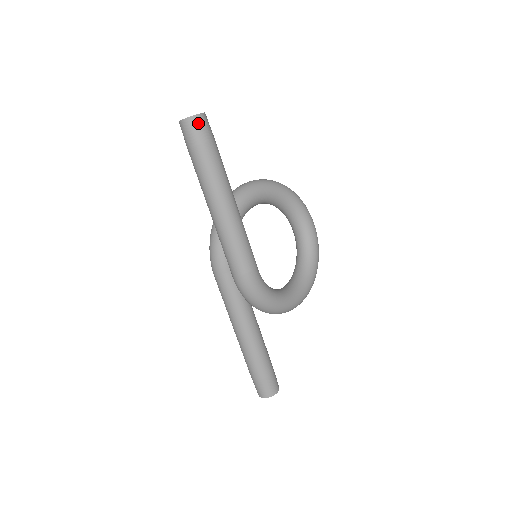
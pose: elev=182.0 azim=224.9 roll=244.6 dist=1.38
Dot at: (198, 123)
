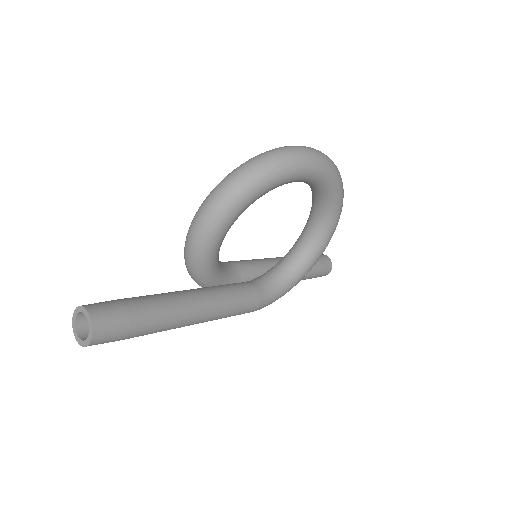
Dot at: (98, 343)
